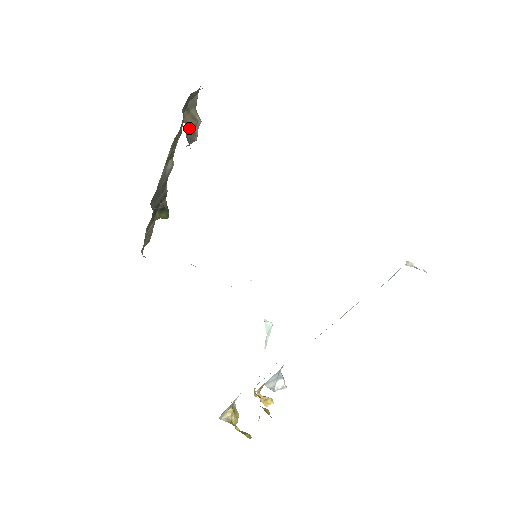
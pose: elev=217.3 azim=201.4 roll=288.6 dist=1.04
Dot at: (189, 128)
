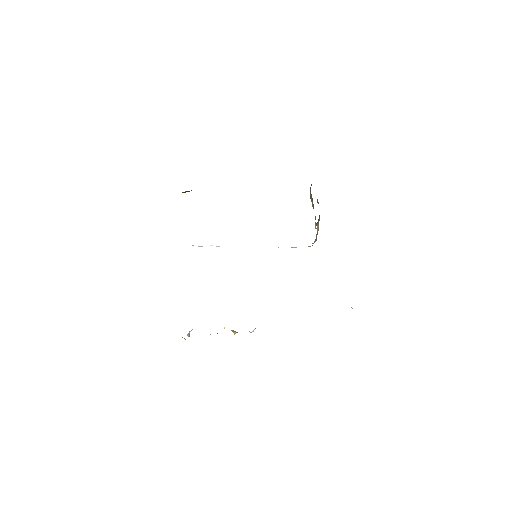
Dot at: occluded
